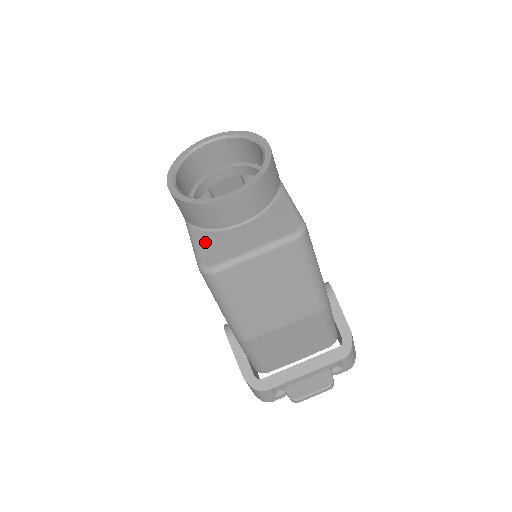
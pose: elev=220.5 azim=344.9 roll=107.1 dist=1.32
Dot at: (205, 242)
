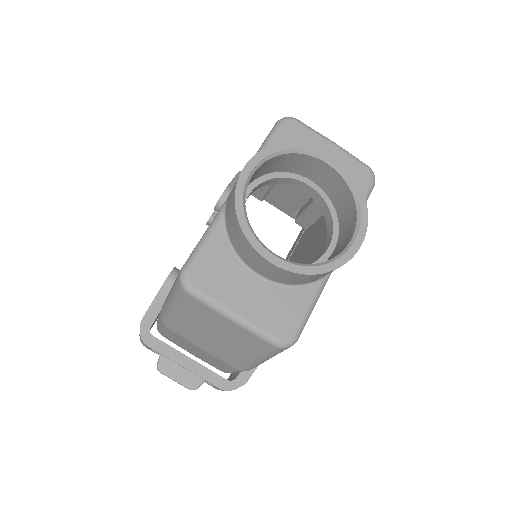
Dot at: (214, 251)
